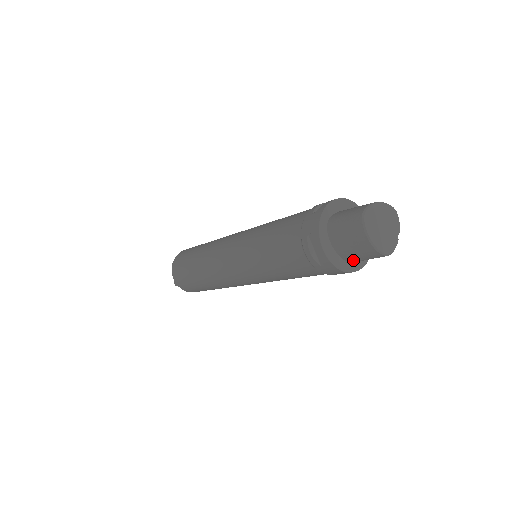
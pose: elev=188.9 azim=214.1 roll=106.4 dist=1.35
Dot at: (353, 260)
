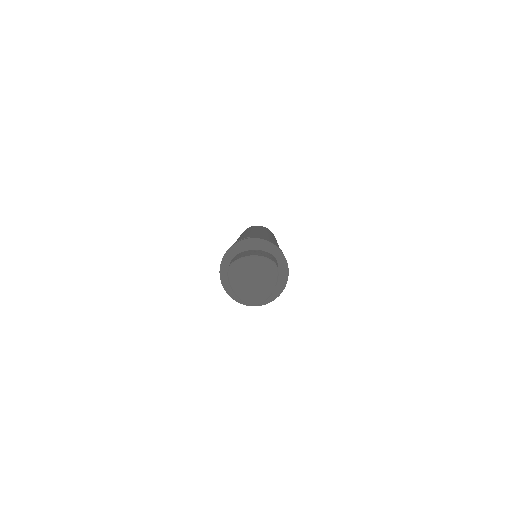
Dot at: occluded
